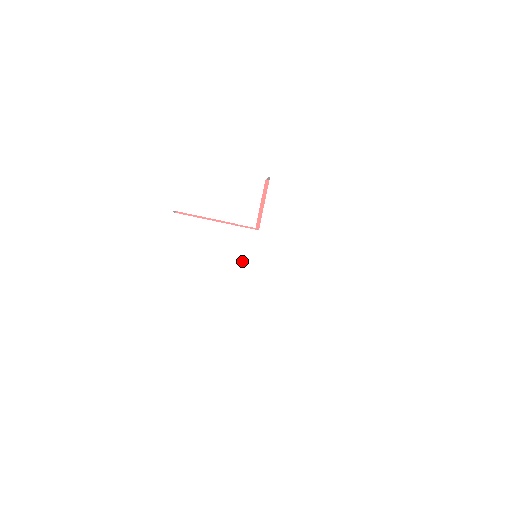
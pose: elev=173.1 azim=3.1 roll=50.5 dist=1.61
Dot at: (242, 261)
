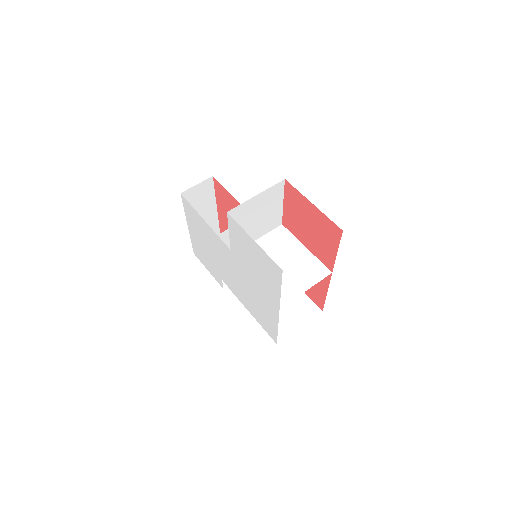
Dot at: (226, 262)
